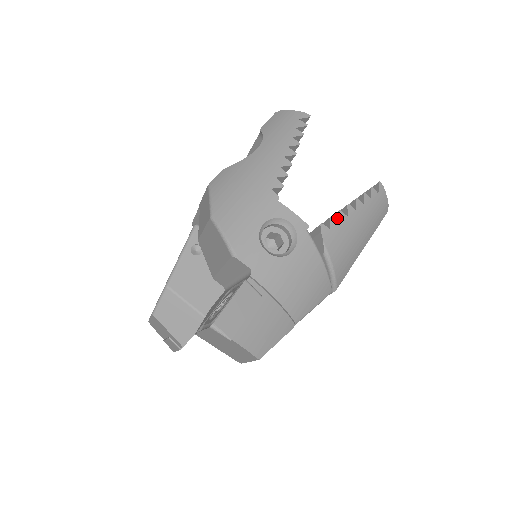
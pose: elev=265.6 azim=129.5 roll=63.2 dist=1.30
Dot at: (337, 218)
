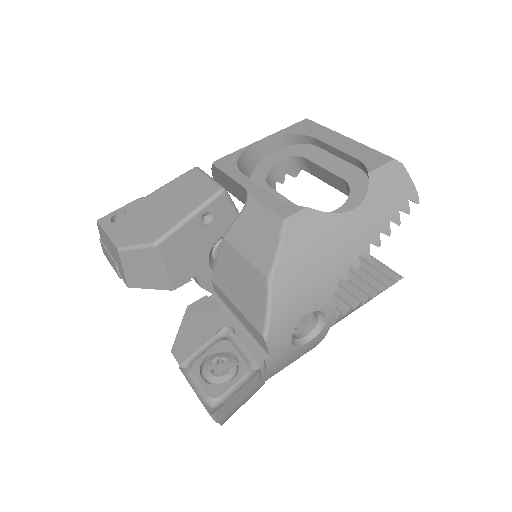
Dot at: (354, 305)
